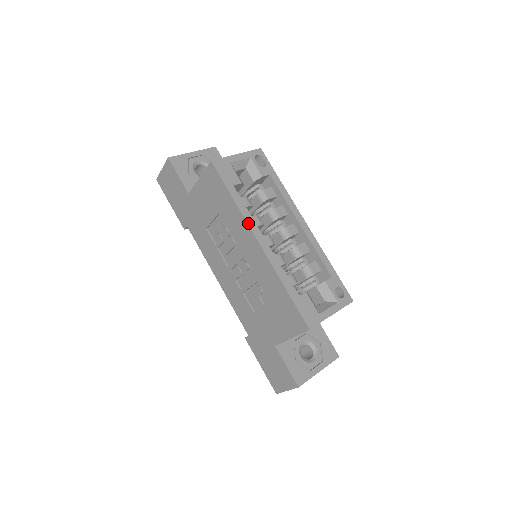
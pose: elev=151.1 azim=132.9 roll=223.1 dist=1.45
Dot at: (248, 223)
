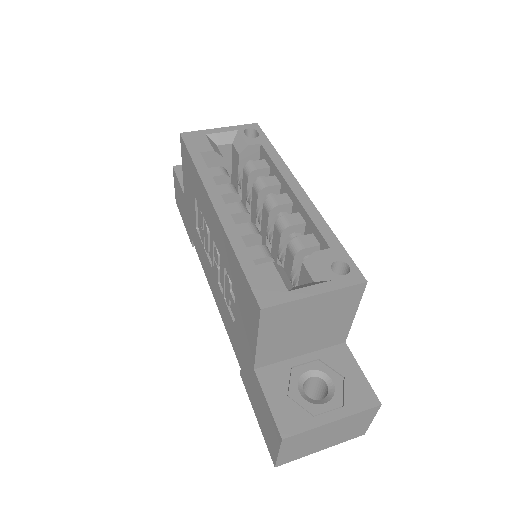
Dot at: (205, 185)
